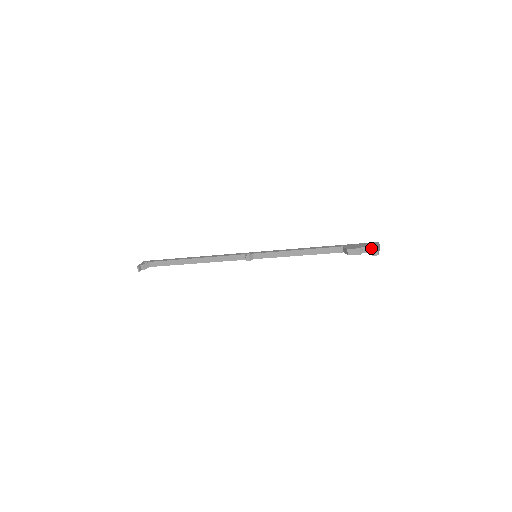
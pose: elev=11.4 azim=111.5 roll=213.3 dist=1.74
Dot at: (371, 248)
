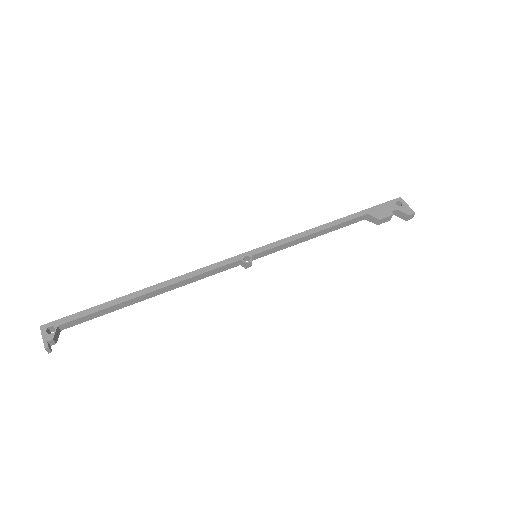
Dot at: (407, 213)
